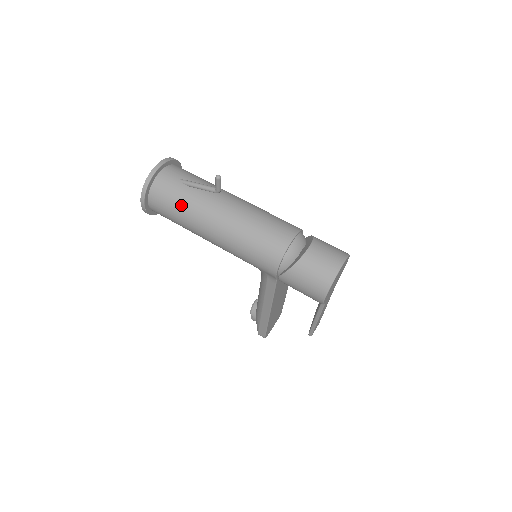
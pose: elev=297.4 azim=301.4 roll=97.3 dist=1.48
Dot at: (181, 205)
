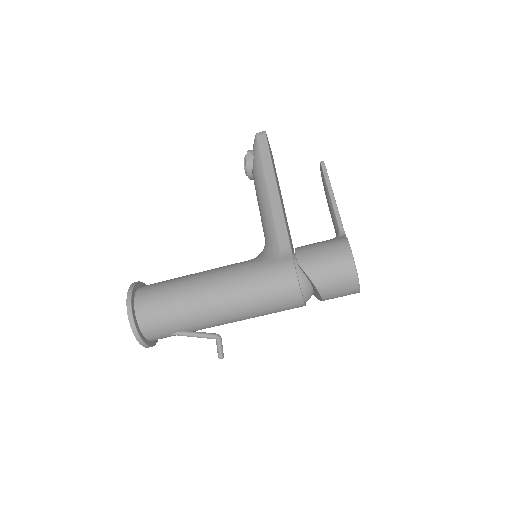
Dot at: occluded
